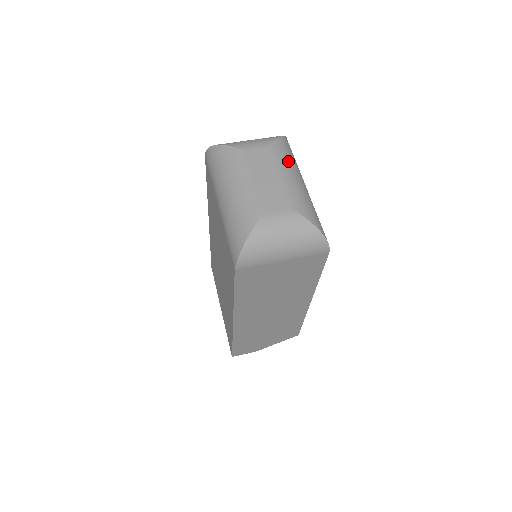
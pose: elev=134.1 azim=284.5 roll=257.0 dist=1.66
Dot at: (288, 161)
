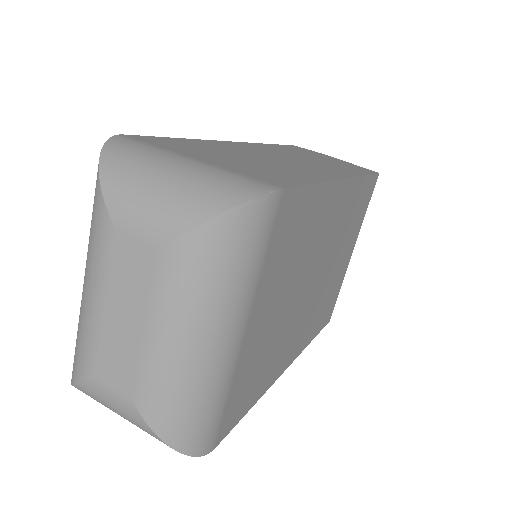
Dot at: (191, 296)
